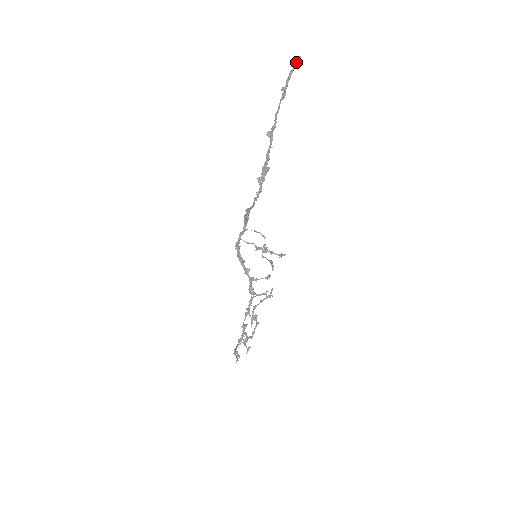
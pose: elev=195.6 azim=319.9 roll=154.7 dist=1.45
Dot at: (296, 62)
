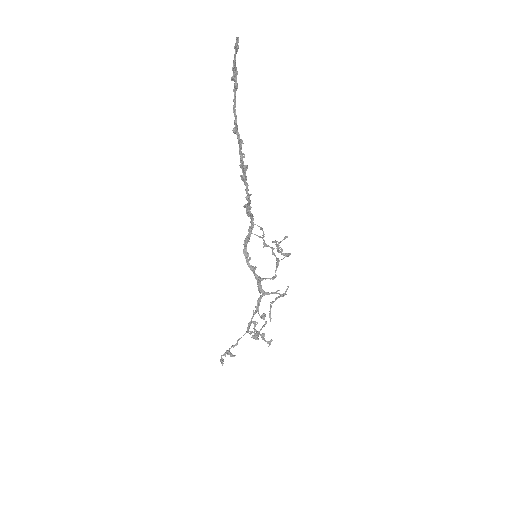
Dot at: (235, 45)
